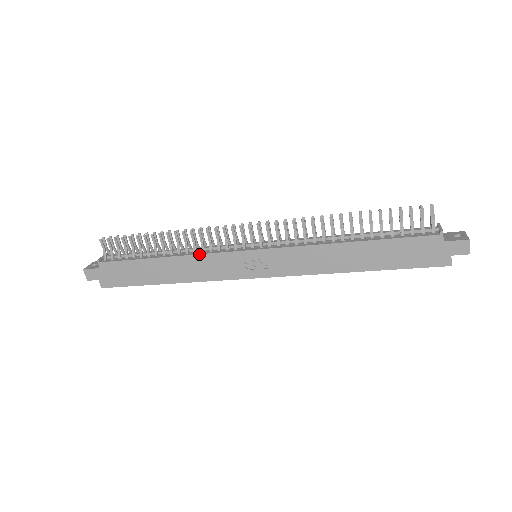
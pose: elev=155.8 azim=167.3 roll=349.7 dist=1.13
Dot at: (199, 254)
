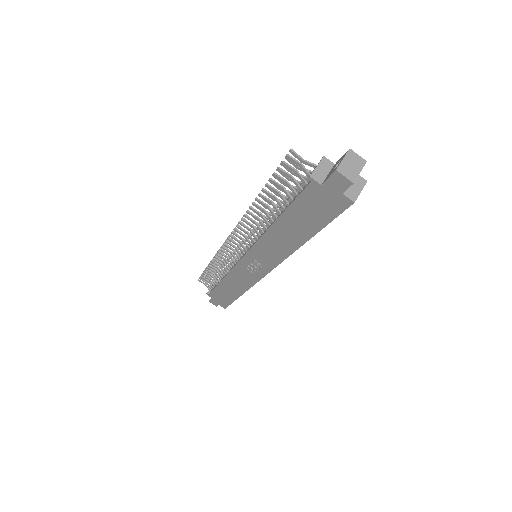
Dot at: (229, 272)
